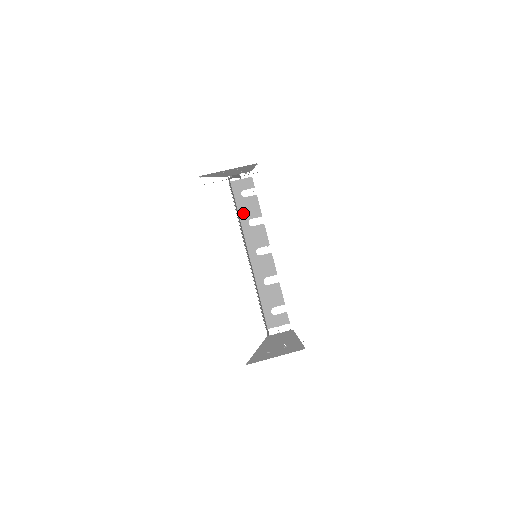
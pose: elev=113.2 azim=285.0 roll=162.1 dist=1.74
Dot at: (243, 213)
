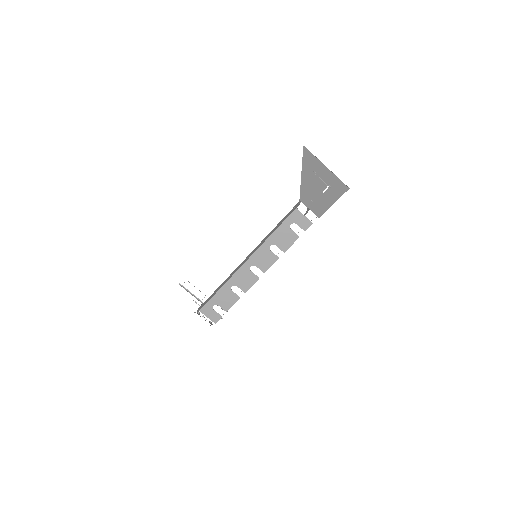
Dot at: (276, 236)
